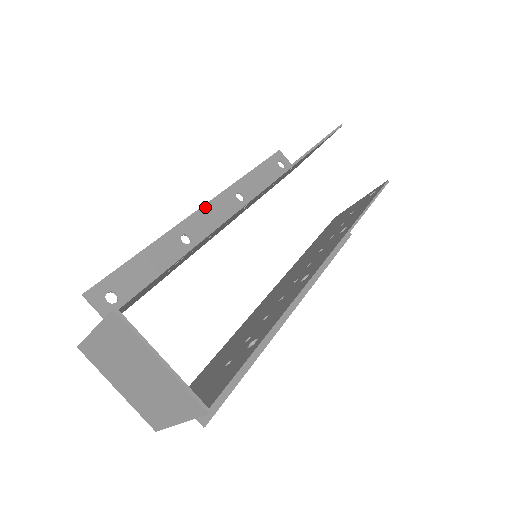
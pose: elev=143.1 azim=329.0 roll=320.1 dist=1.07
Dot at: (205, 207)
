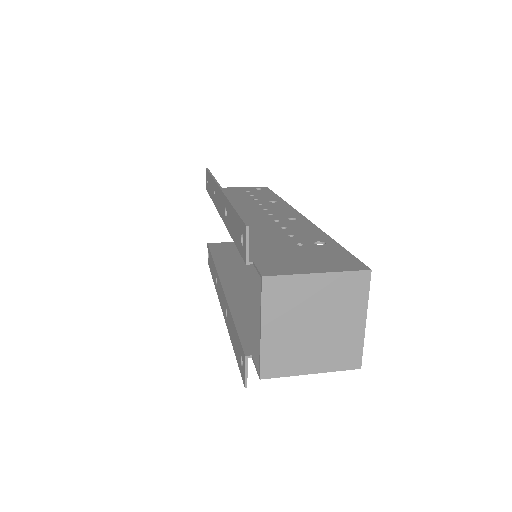
Dot at: occluded
